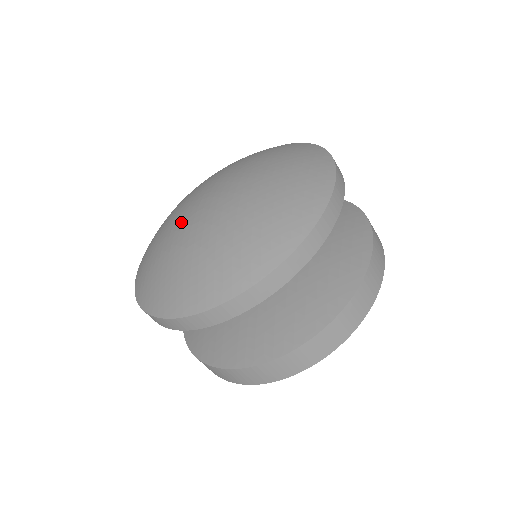
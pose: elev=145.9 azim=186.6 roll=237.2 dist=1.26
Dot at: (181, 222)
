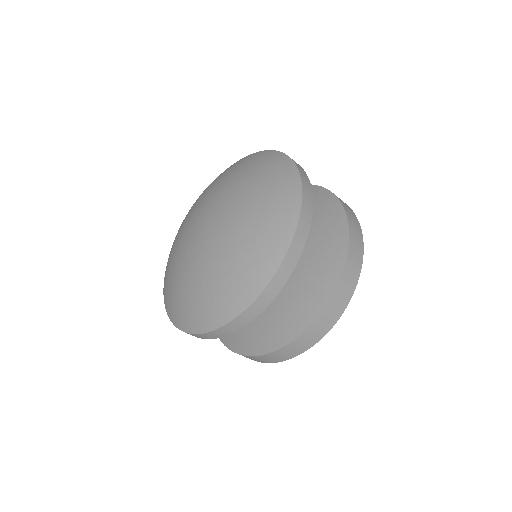
Dot at: (185, 246)
